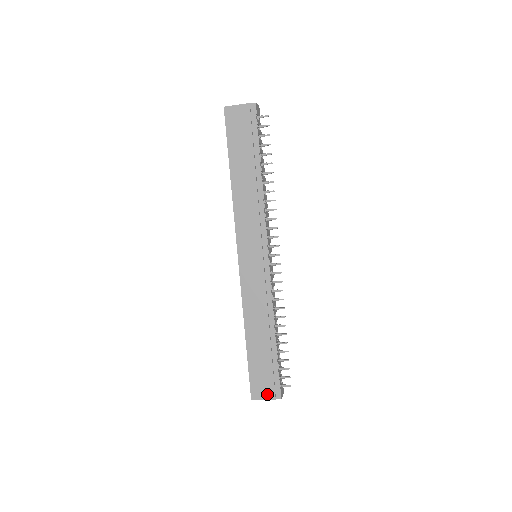
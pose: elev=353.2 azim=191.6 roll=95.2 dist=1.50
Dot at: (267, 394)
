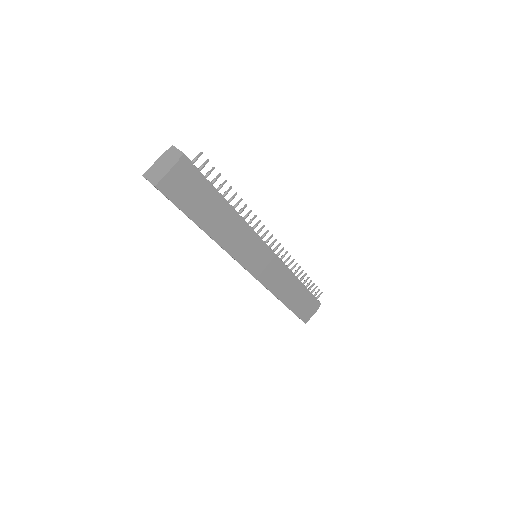
Dot at: (313, 312)
